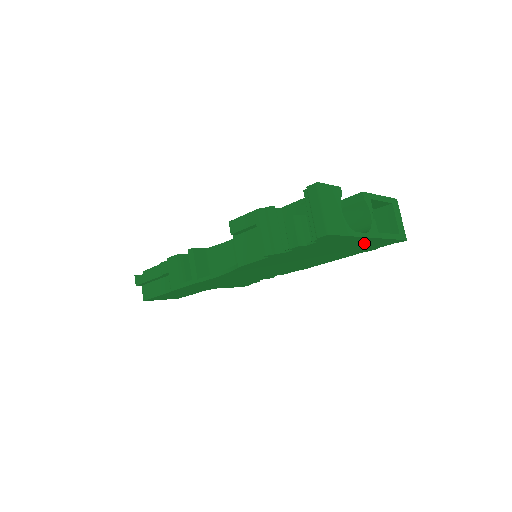
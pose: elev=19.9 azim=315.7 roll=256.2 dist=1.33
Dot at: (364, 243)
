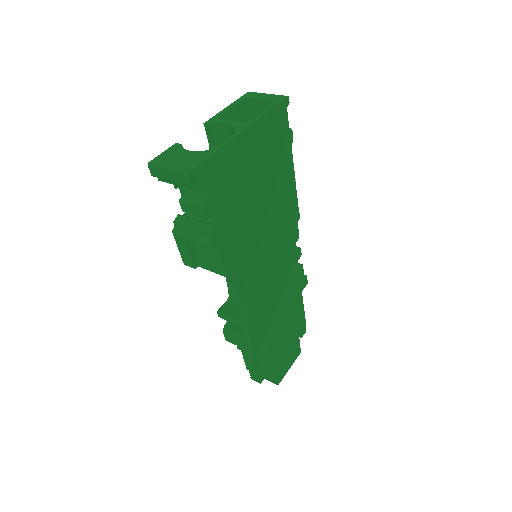
Dot at: (257, 142)
